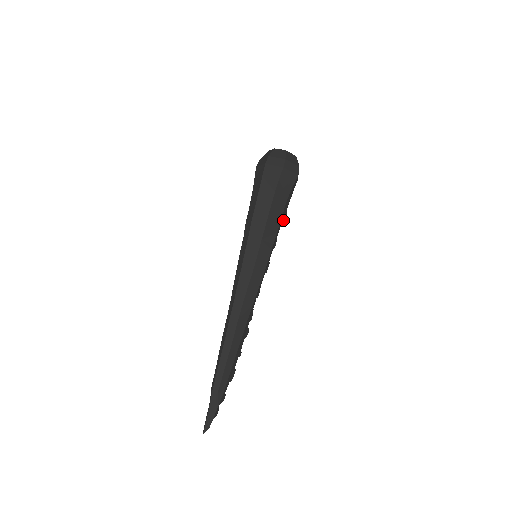
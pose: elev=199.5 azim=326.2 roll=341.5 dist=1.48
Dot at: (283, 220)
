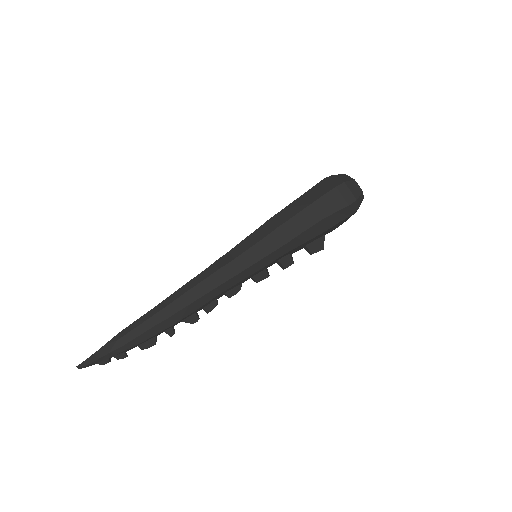
Dot at: (314, 251)
